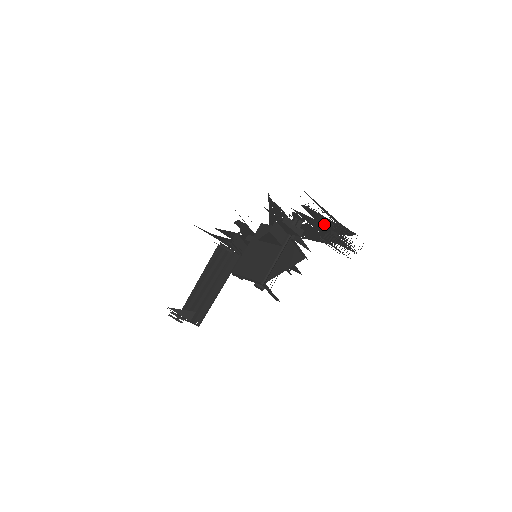
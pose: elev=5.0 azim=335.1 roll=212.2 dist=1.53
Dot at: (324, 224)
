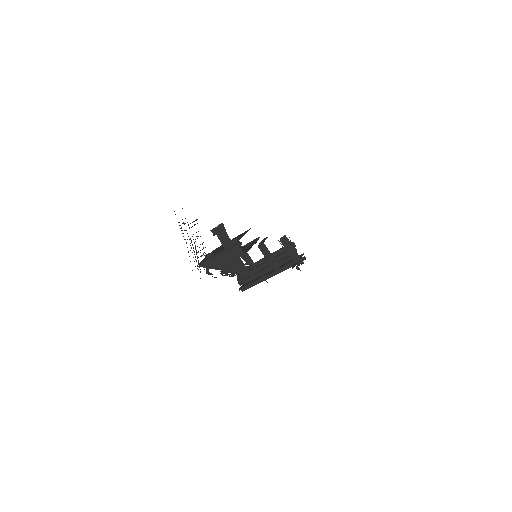
Dot at: occluded
